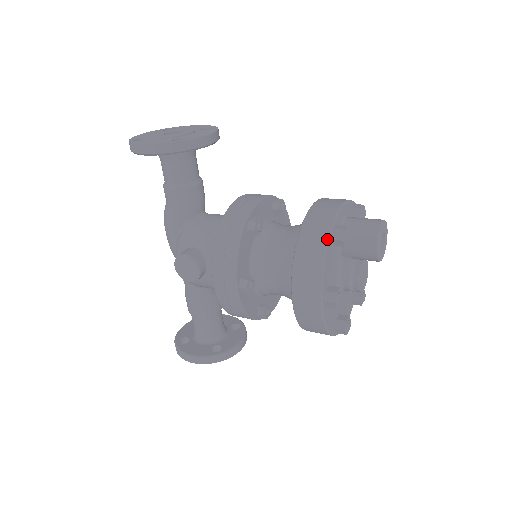
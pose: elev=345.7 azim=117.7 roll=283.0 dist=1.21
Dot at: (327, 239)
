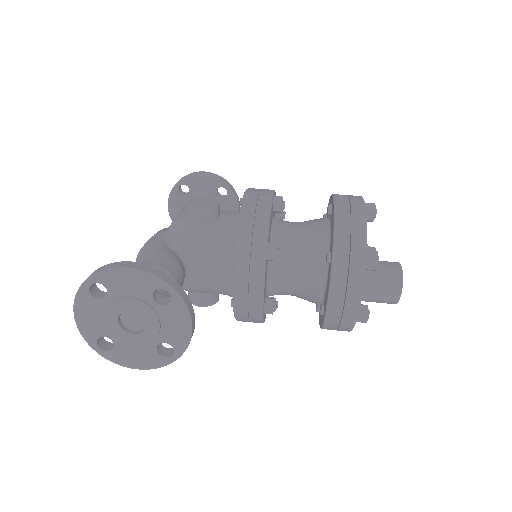
Dot at: occluded
